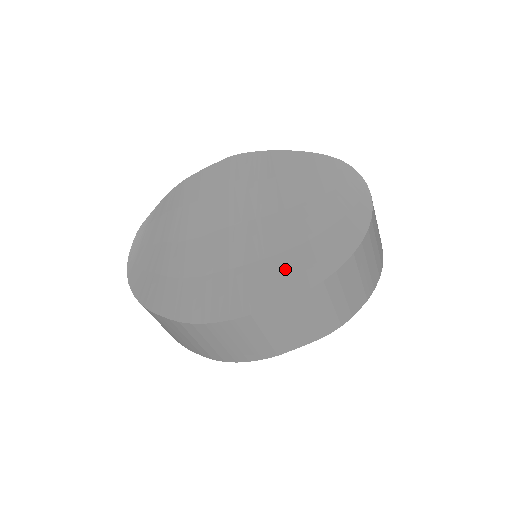
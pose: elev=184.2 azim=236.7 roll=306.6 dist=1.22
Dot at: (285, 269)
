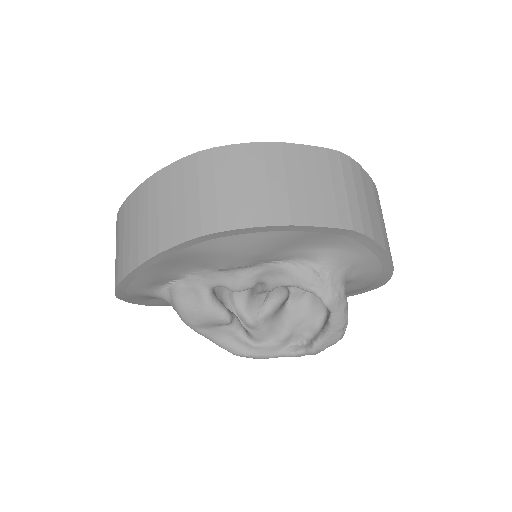
Dot at: occluded
